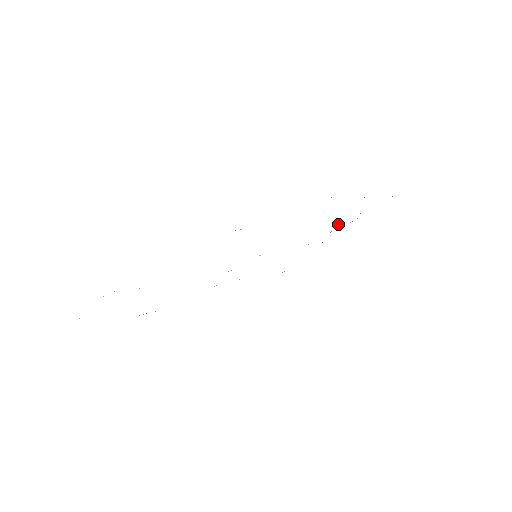
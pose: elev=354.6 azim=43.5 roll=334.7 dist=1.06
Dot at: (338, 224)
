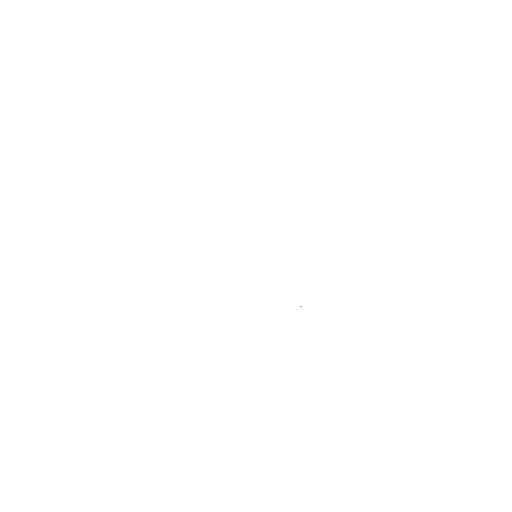
Dot at: (300, 306)
